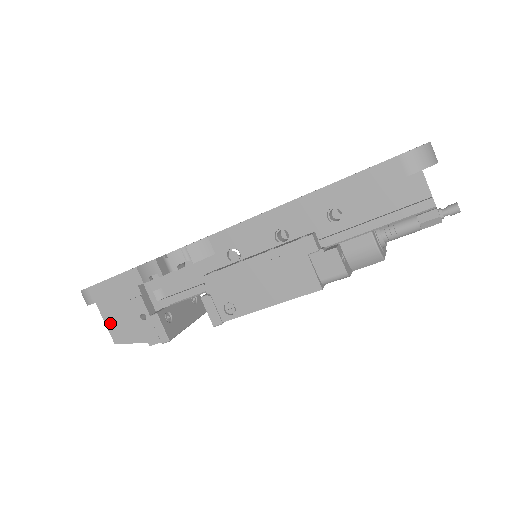
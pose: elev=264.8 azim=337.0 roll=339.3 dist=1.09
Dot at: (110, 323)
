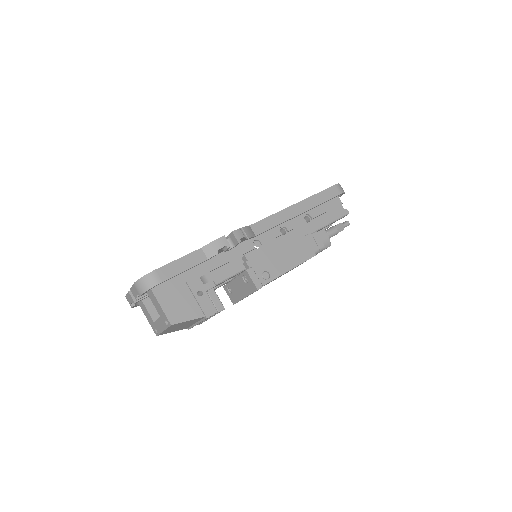
Dot at: (167, 306)
